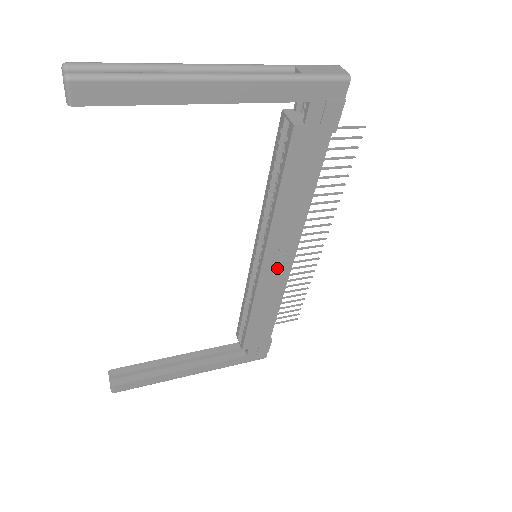
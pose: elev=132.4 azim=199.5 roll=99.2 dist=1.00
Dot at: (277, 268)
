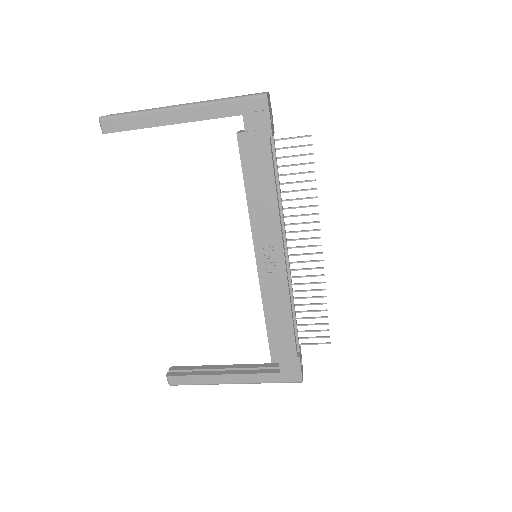
Dot at: (272, 266)
